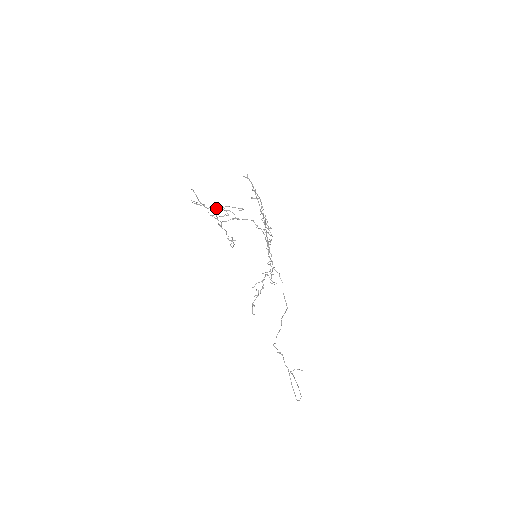
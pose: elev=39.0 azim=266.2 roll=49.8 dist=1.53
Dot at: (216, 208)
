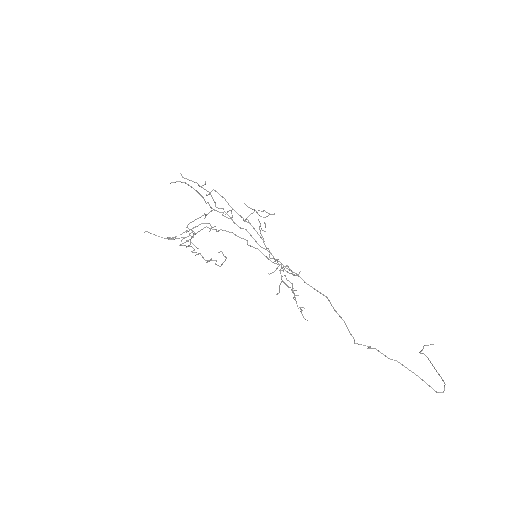
Dot at: occluded
